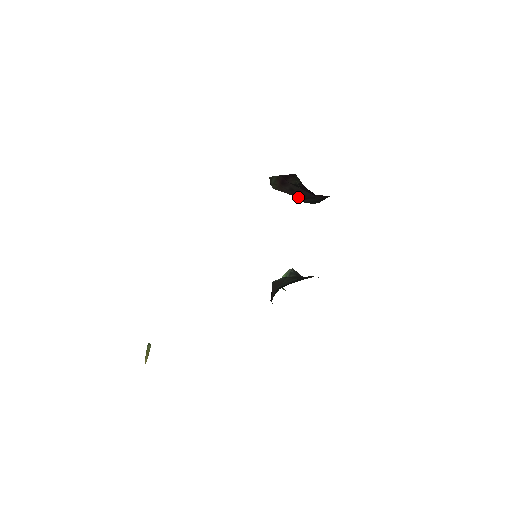
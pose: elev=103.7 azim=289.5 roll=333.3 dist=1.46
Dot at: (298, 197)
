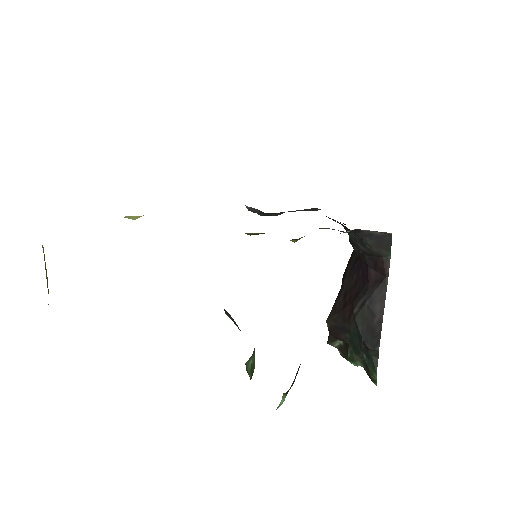
Dot at: (350, 311)
